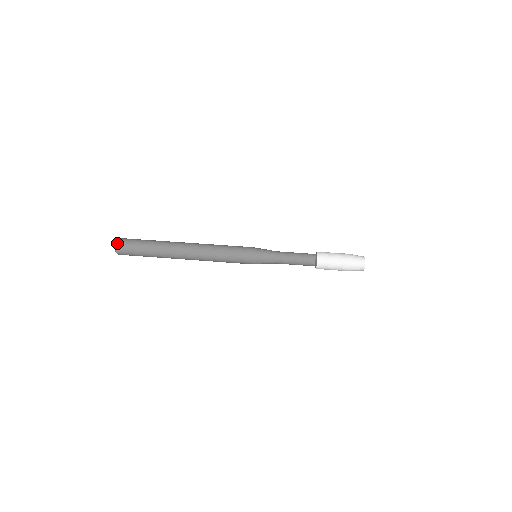
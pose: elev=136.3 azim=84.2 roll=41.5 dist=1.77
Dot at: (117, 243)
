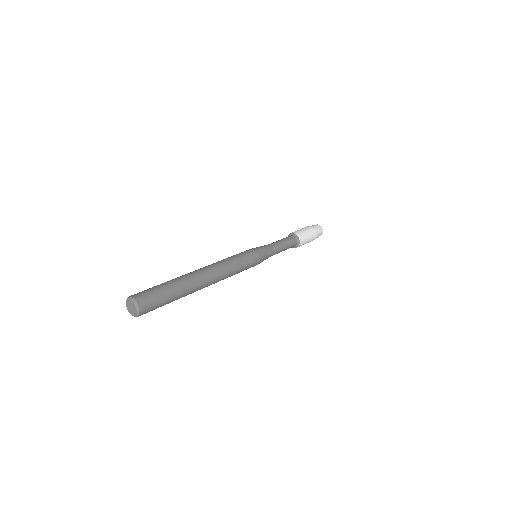
Dot at: (137, 300)
